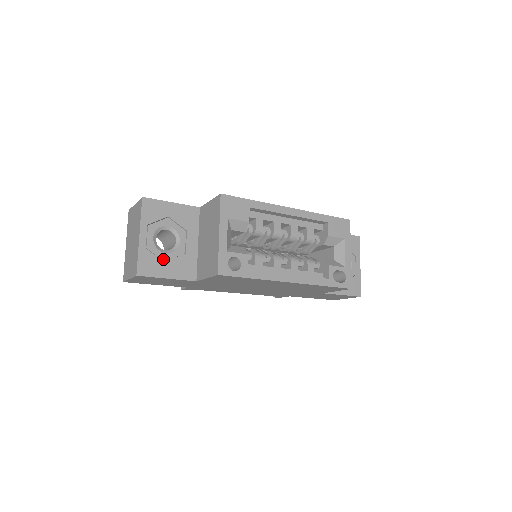
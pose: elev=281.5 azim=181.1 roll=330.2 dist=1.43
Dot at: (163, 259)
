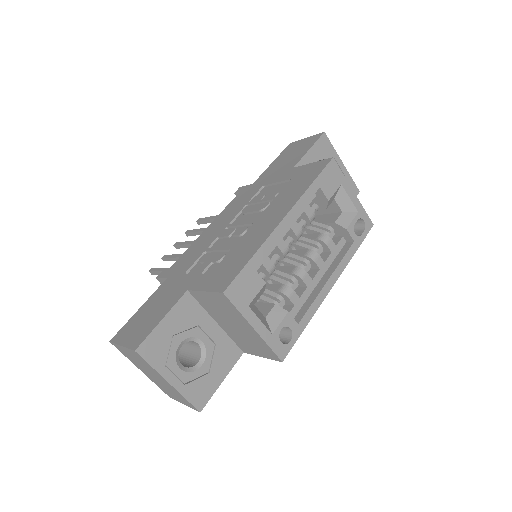
Dot at: (205, 373)
